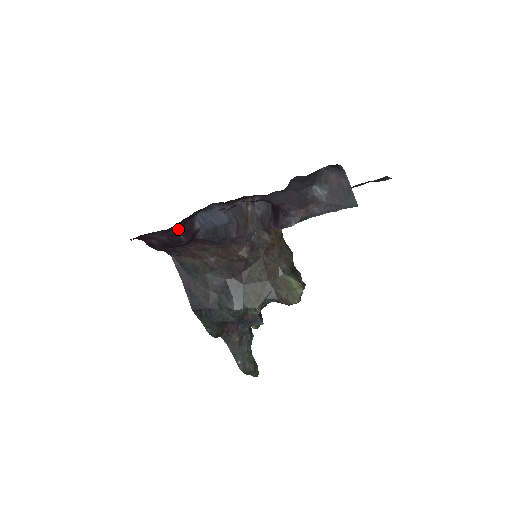
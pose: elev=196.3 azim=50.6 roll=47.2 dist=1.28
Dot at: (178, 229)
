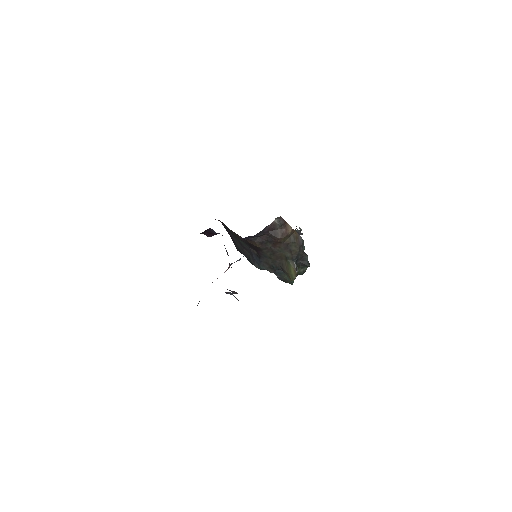
Dot at: (202, 233)
